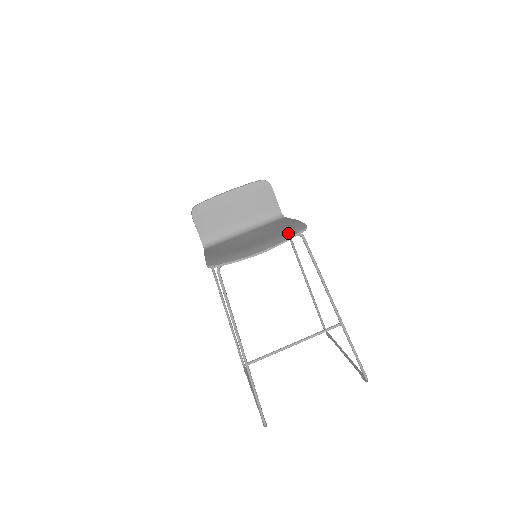
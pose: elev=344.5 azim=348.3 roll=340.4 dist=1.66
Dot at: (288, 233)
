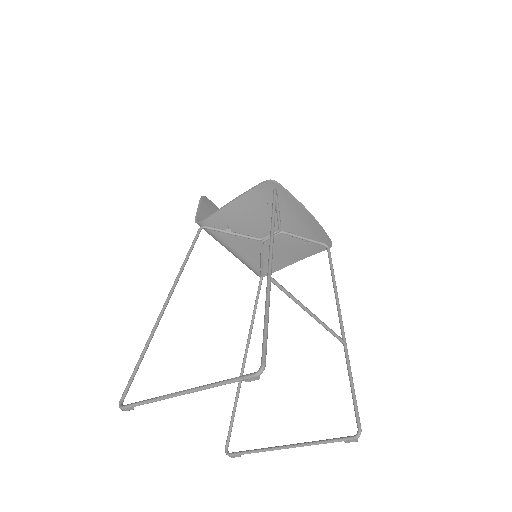
Dot at: (318, 237)
